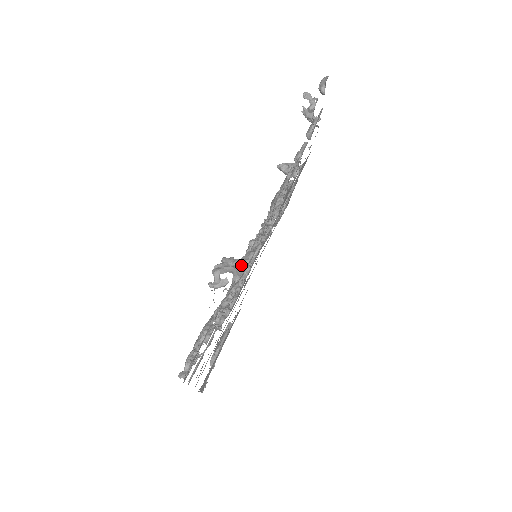
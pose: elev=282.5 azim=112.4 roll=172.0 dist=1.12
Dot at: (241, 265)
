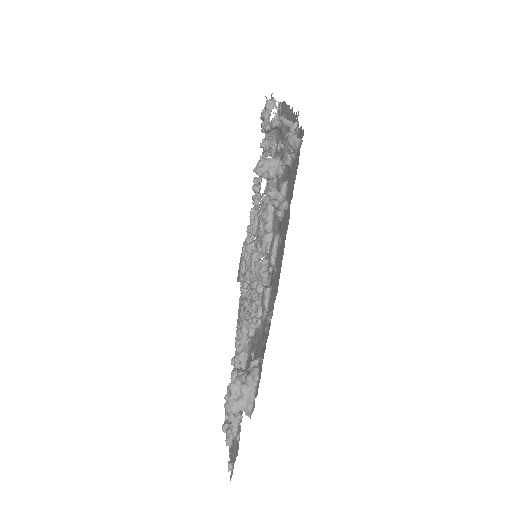
Dot at: (249, 393)
